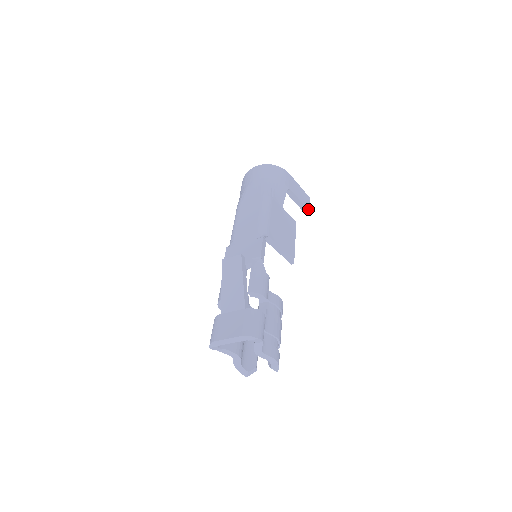
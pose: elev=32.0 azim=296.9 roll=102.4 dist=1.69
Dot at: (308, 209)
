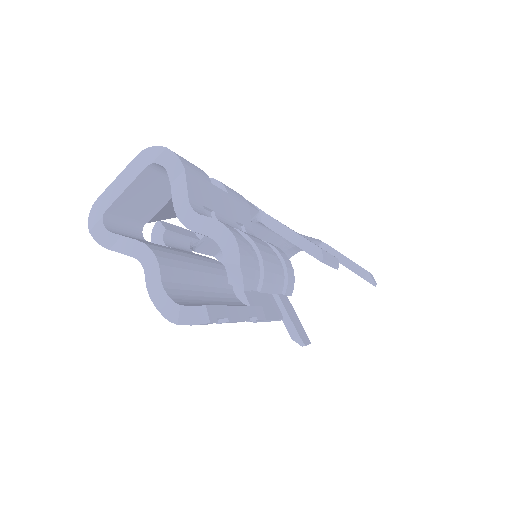
Dot at: (366, 270)
